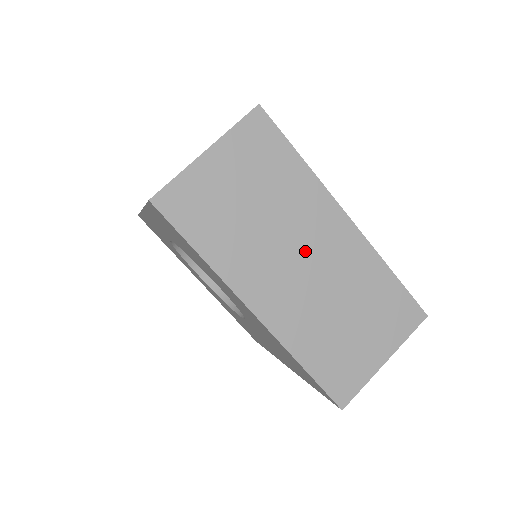
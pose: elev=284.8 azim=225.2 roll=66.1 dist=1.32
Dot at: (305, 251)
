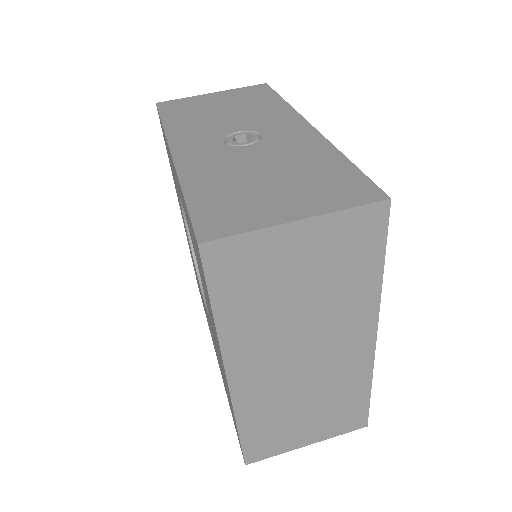
Dot at: (315, 349)
